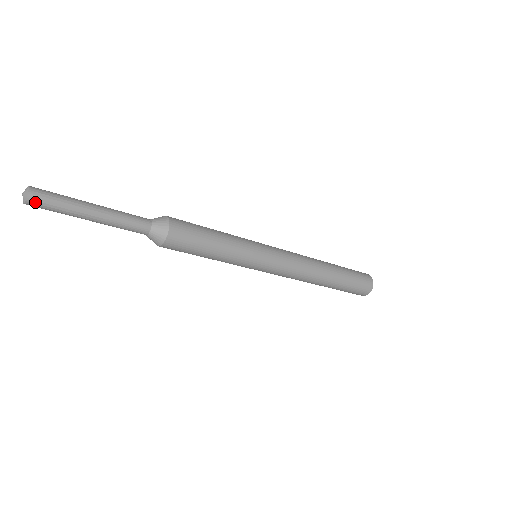
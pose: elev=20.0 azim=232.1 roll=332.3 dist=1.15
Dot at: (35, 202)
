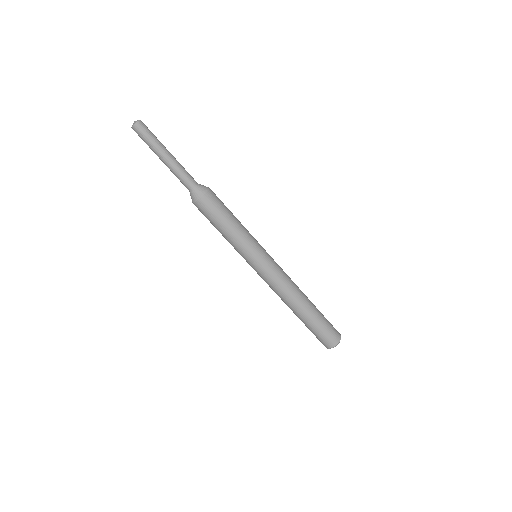
Dot at: (143, 125)
